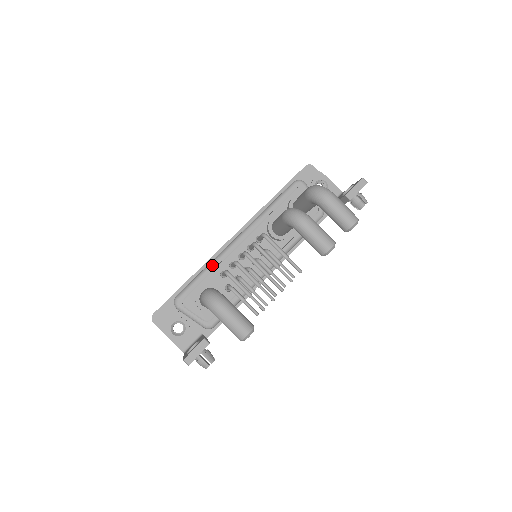
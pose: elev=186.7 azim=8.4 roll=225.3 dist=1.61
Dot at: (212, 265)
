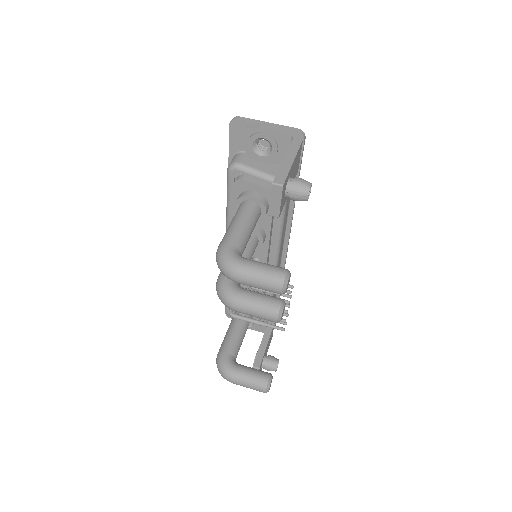
Dot at: occluded
